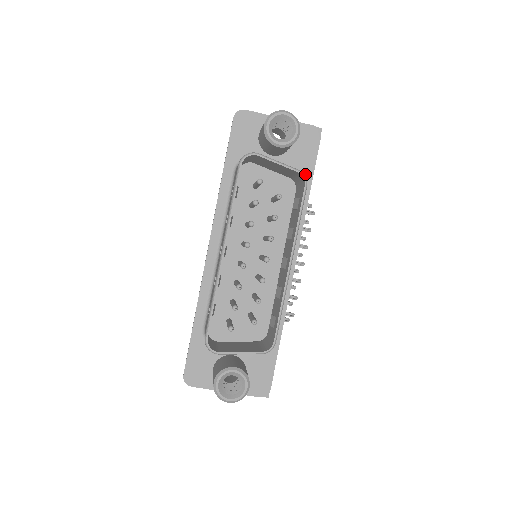
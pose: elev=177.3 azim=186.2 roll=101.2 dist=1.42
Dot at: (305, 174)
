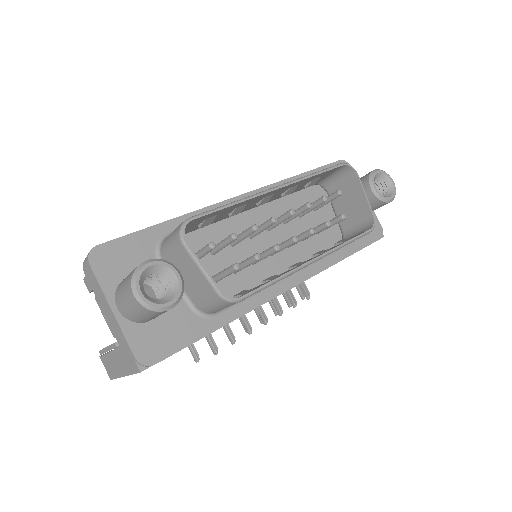
Dot at: (353, 244)
